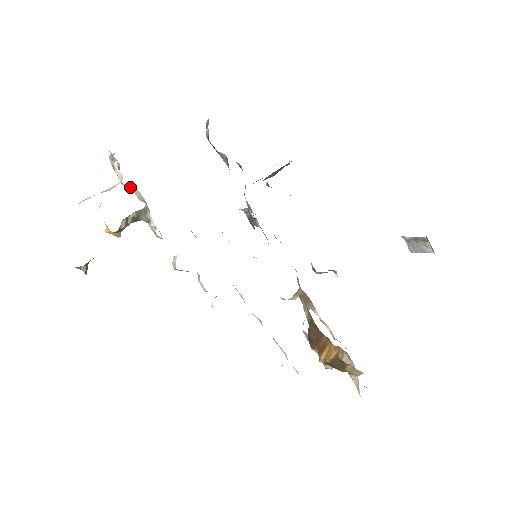
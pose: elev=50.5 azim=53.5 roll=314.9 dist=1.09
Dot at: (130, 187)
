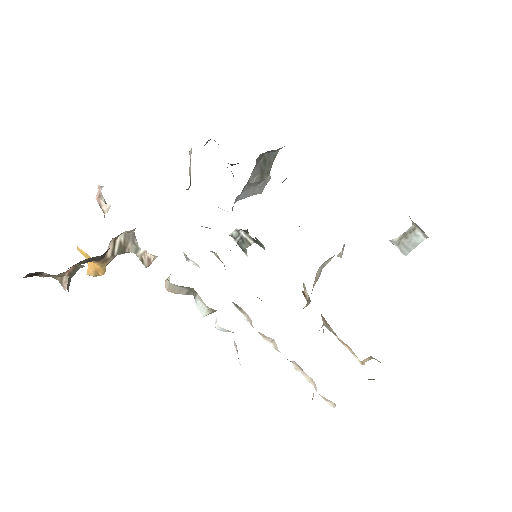
Dot at: occluded
